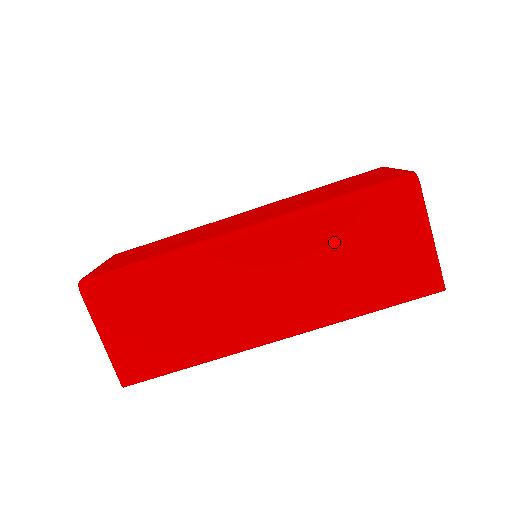
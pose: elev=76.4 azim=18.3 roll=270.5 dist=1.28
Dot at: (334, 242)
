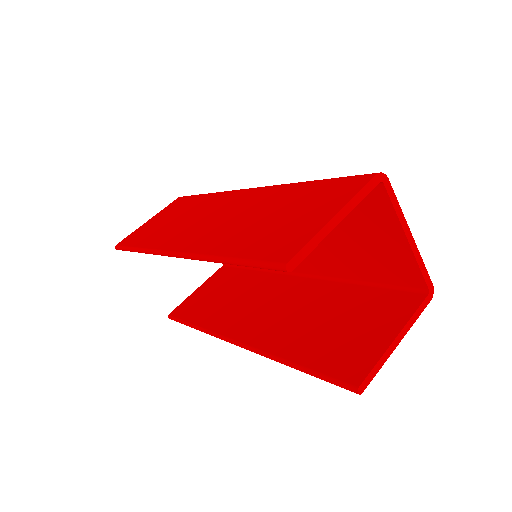
Dot at: (278, 201)
